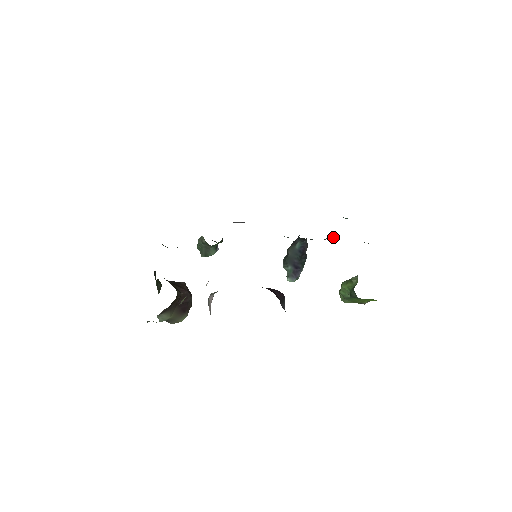
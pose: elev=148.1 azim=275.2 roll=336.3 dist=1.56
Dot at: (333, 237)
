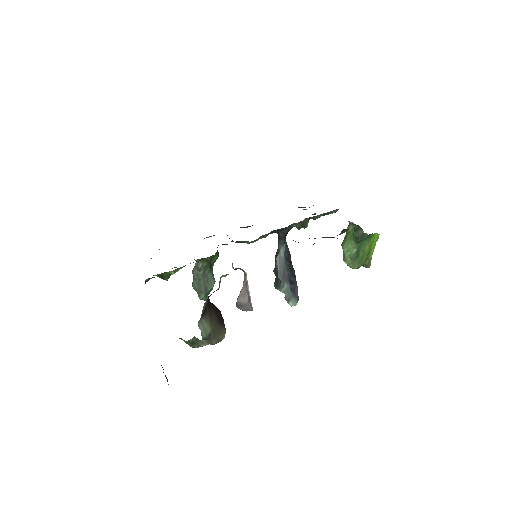
Dot at: (307, 220)
